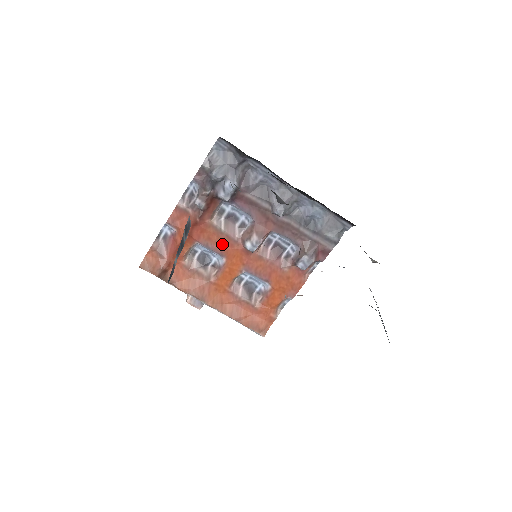
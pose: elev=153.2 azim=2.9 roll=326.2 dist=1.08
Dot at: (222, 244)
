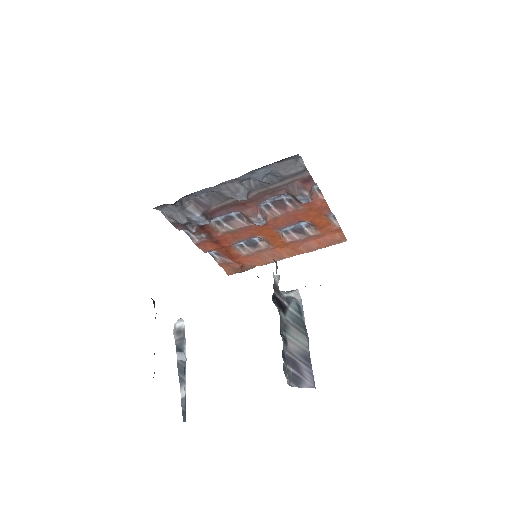
Dot at: (245, 234)
